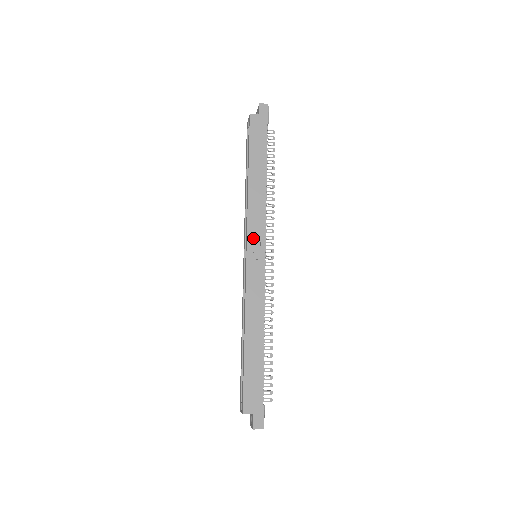
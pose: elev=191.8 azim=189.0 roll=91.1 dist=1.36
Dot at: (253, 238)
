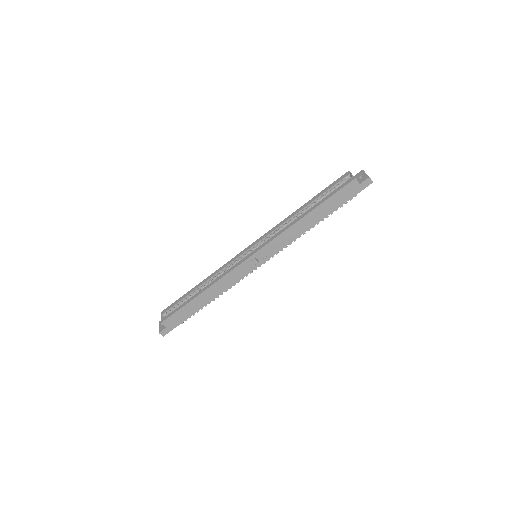
Dot at: (265, 251)
